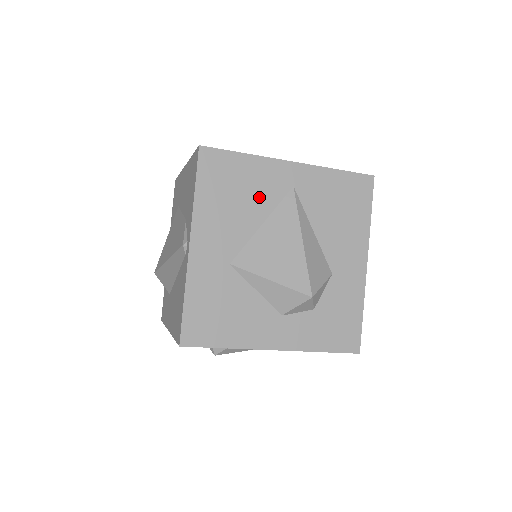
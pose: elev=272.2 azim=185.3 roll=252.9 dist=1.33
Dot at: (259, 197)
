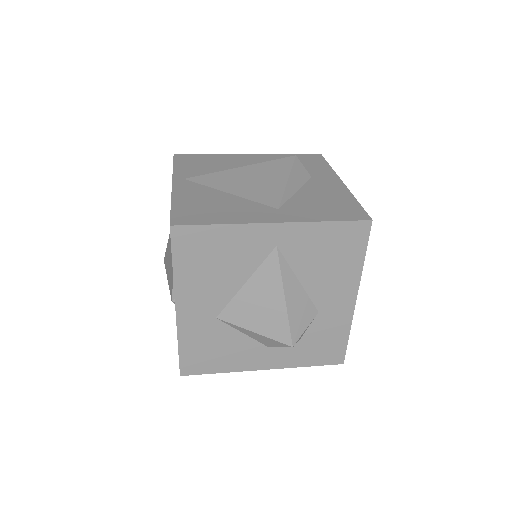
Dot at: (240, 261)
